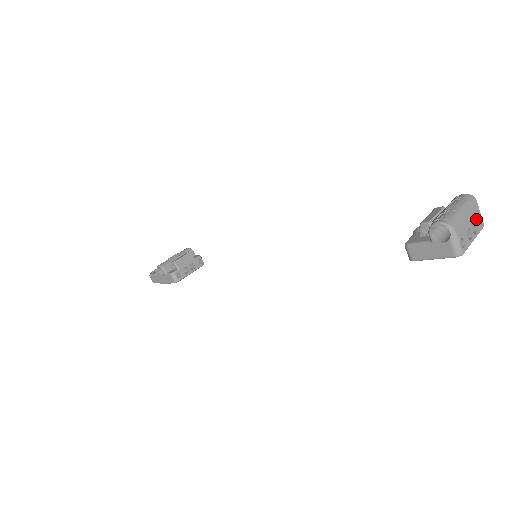
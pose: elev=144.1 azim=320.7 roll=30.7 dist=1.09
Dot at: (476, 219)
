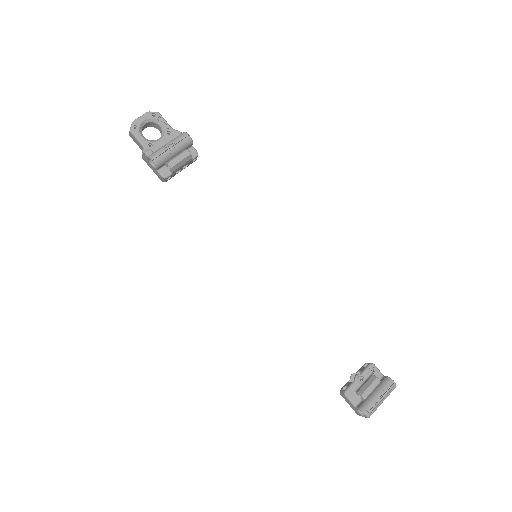
Dot at: occluded
